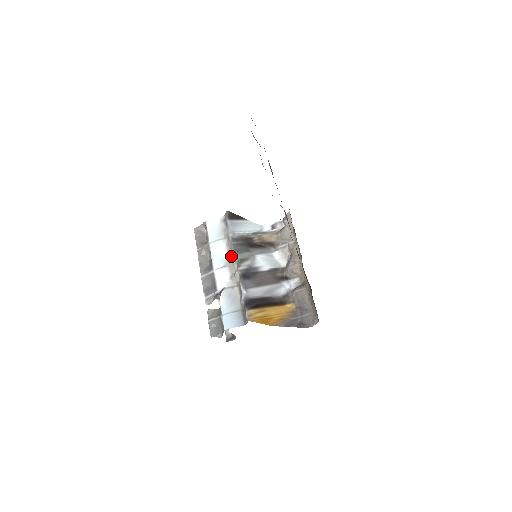
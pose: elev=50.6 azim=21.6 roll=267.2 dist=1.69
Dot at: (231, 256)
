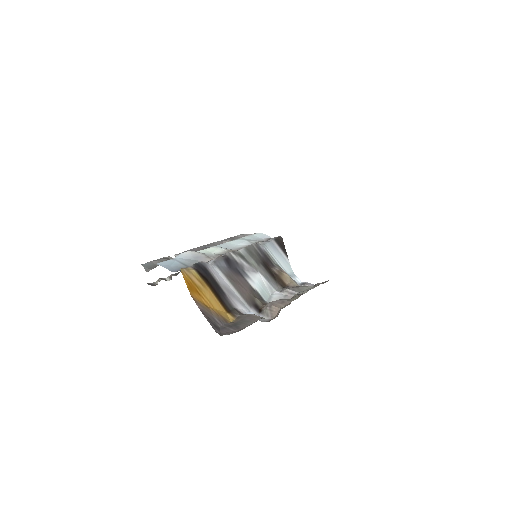
Dot at: occluded
